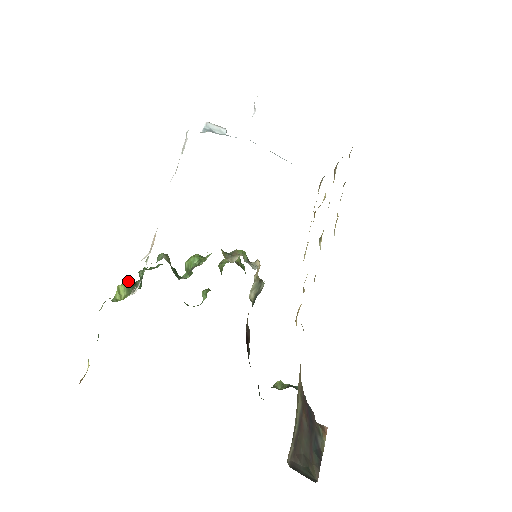
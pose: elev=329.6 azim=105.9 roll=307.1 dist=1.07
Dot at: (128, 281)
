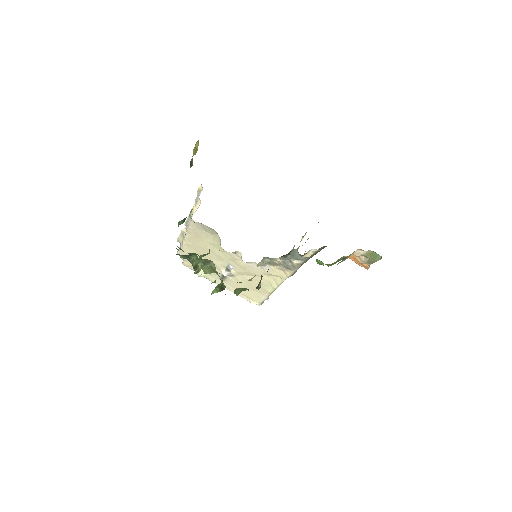
Dot at: occluded
